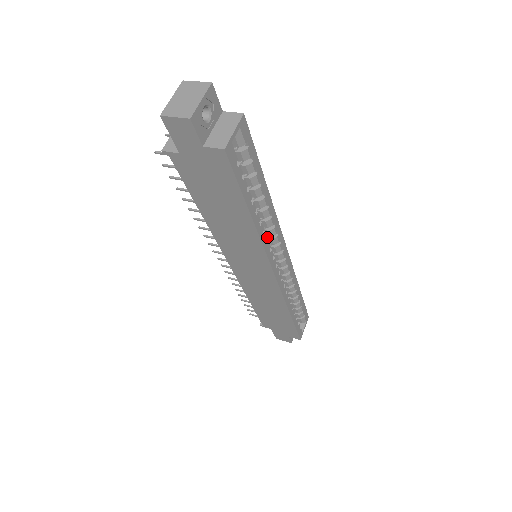
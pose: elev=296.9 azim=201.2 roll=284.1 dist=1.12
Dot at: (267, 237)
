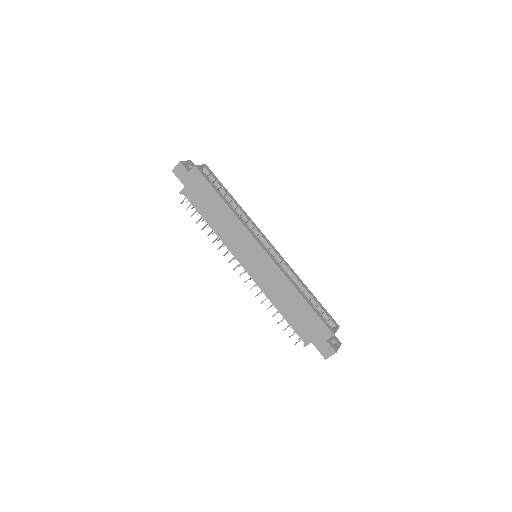
Dot at: occluded
